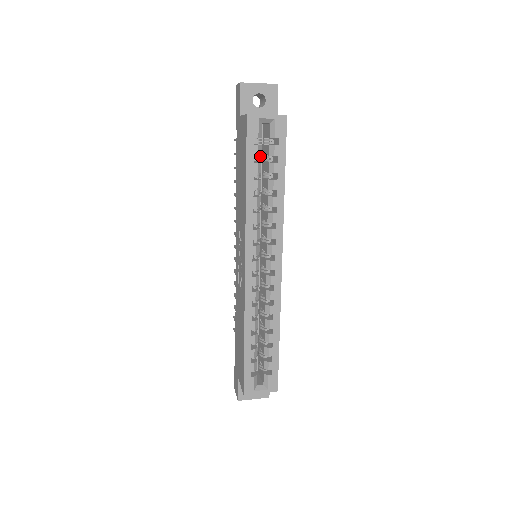
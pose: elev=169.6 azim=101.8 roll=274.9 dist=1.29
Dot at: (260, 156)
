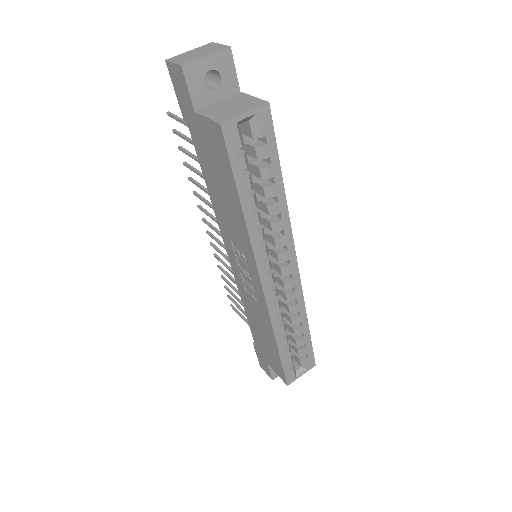
Dot at: occluded
